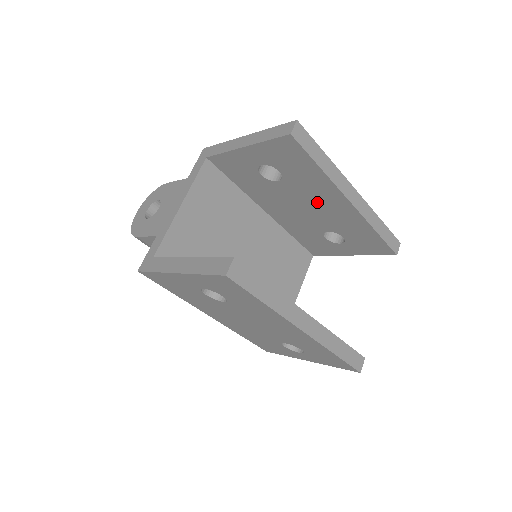
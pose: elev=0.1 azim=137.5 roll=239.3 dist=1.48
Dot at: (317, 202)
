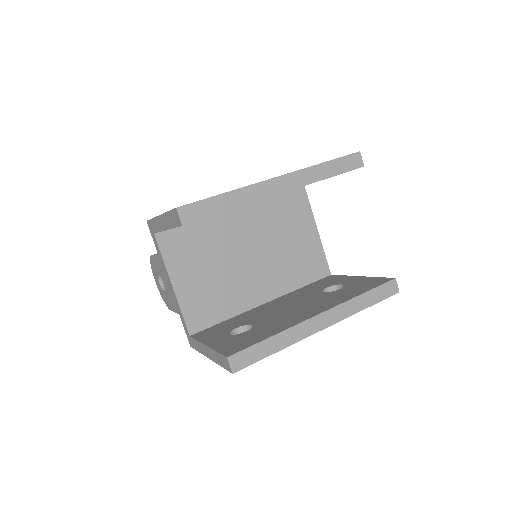
Dot at: occluded
